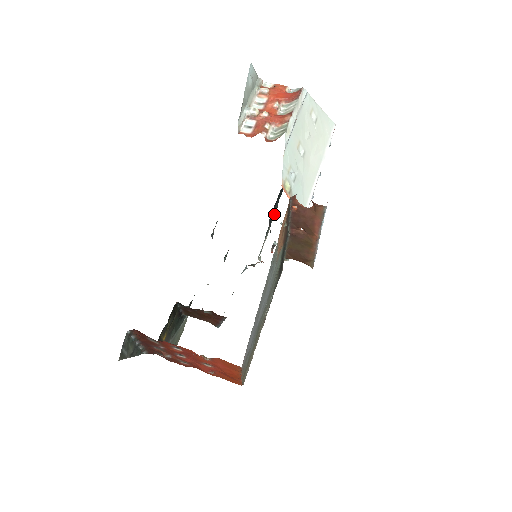
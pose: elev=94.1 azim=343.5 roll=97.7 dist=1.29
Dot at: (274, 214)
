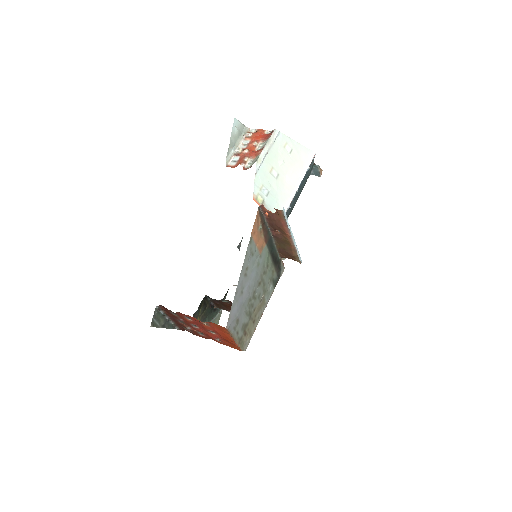
Dot at: occluded
